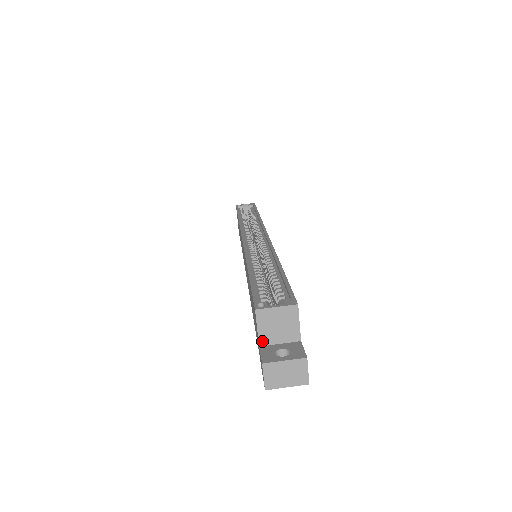
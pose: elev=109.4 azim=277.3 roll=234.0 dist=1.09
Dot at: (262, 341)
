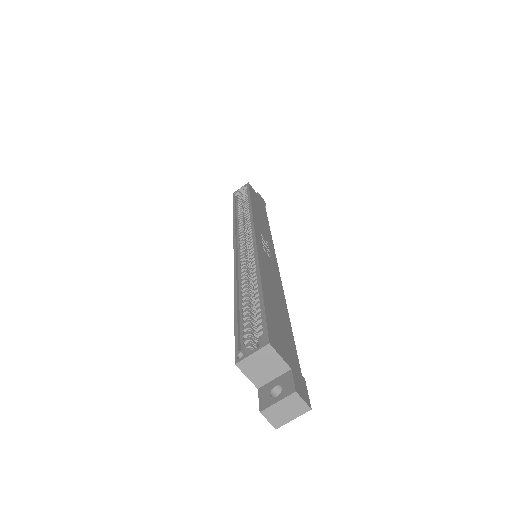
Dot at: (257, 384)
